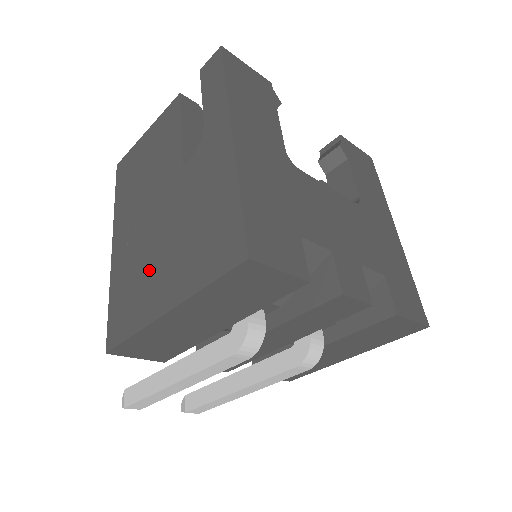
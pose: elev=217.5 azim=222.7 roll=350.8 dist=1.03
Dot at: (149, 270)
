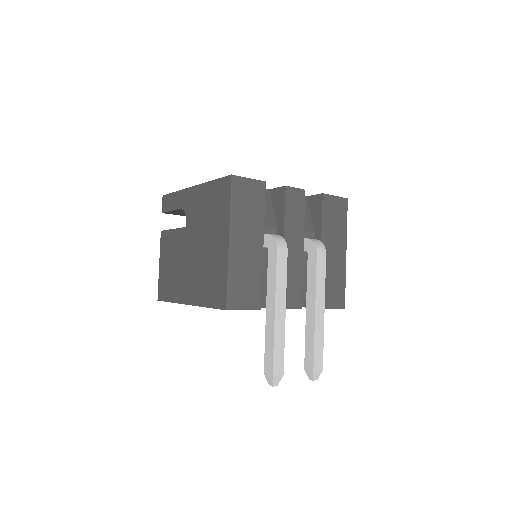
Dot at: (209, 259)
